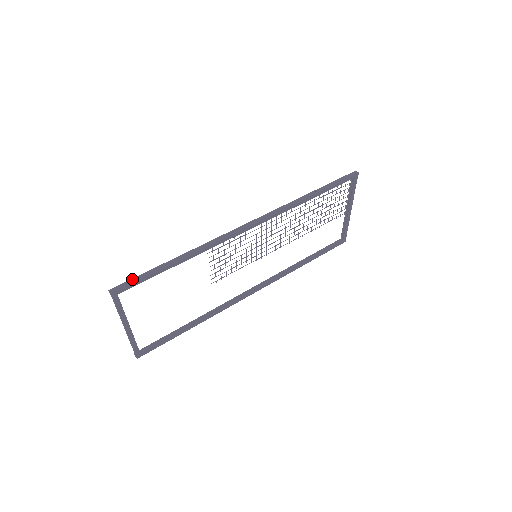
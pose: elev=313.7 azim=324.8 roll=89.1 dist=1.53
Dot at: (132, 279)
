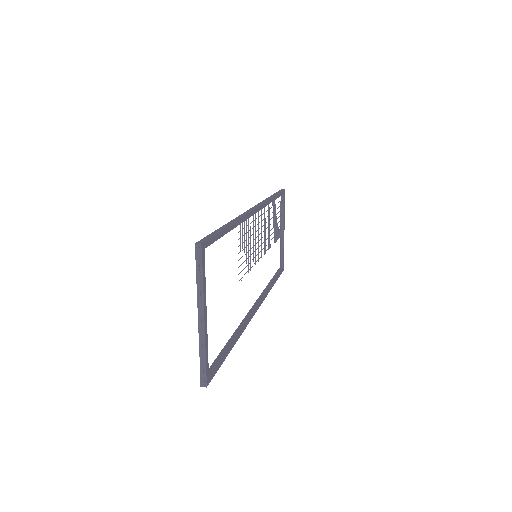
Dot at: (207, 236)
